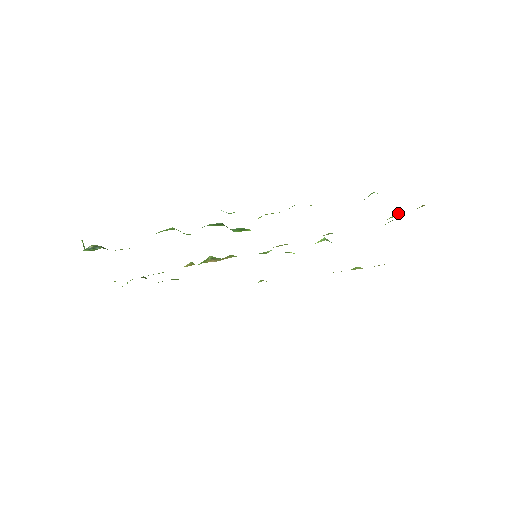
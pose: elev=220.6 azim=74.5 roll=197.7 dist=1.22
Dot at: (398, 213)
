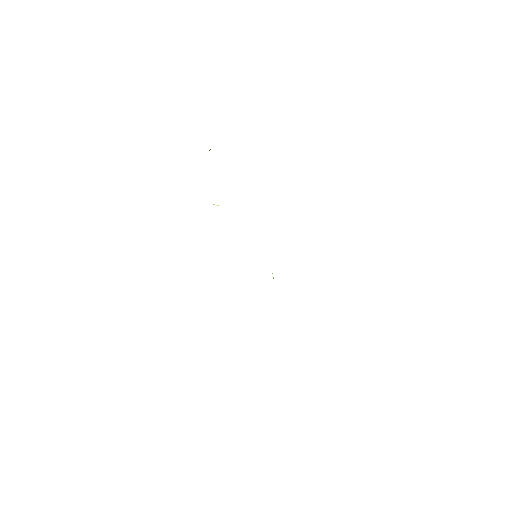
Dot at: occluded
